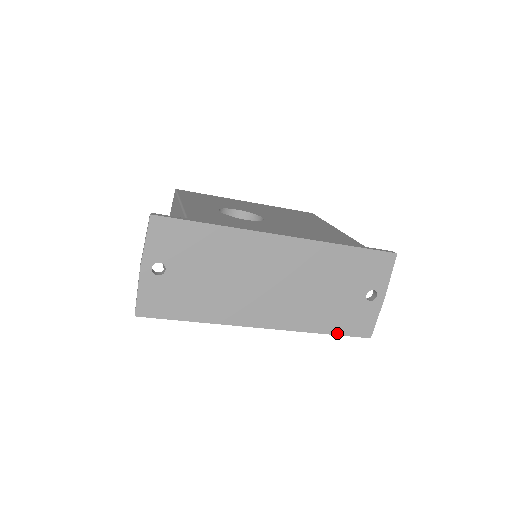
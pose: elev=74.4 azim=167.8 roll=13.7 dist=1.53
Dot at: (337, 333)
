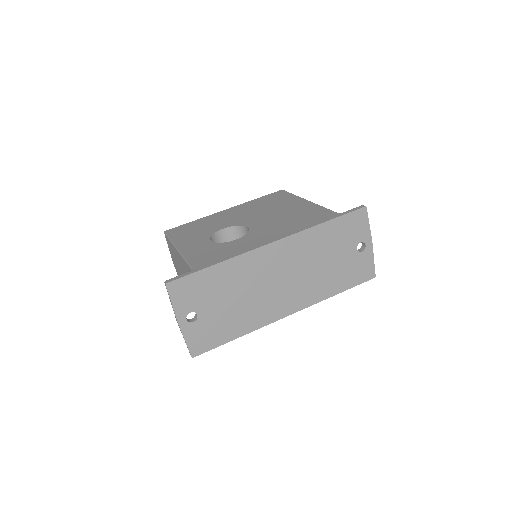
Dot at: (348, 288)
